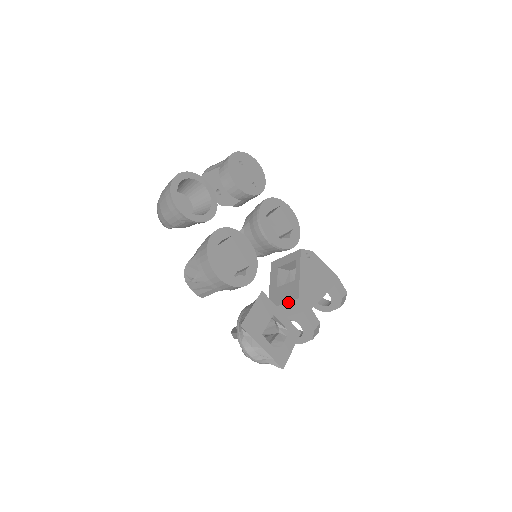
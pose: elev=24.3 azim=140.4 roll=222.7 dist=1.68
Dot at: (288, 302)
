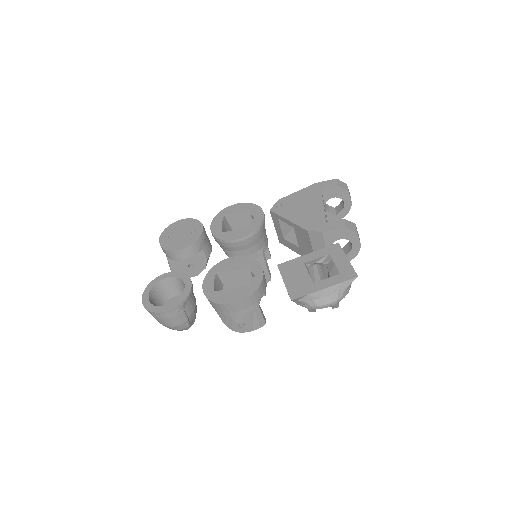
Dot at: (311, 243)
